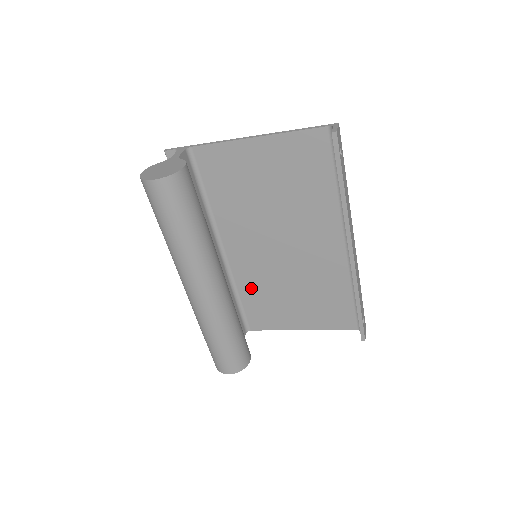
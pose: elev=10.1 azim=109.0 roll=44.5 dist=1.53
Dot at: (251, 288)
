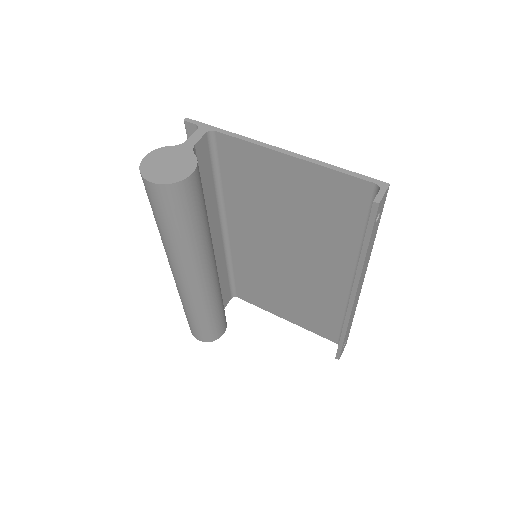
Dot at: (246, 270)
